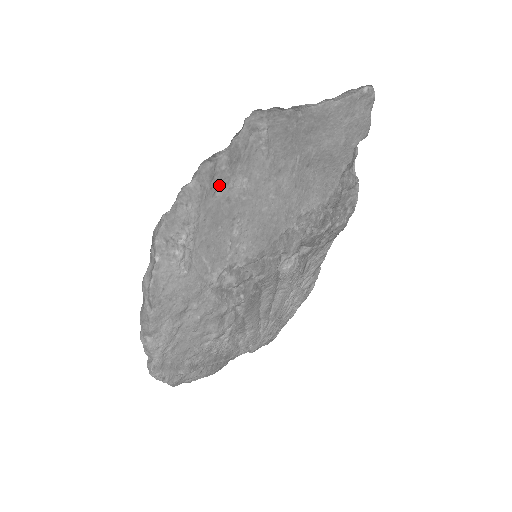
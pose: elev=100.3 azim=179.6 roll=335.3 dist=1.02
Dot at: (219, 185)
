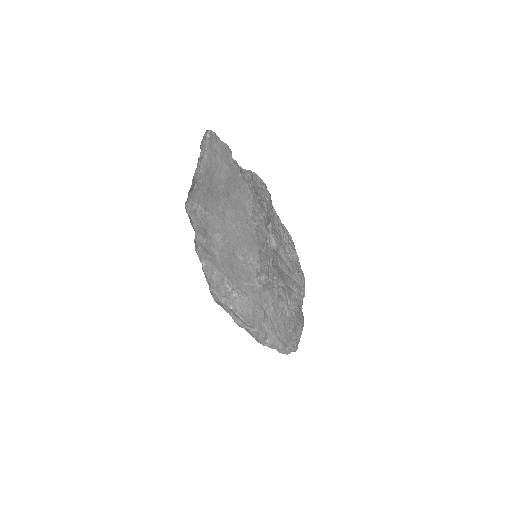
Dot at: (212, 250)
